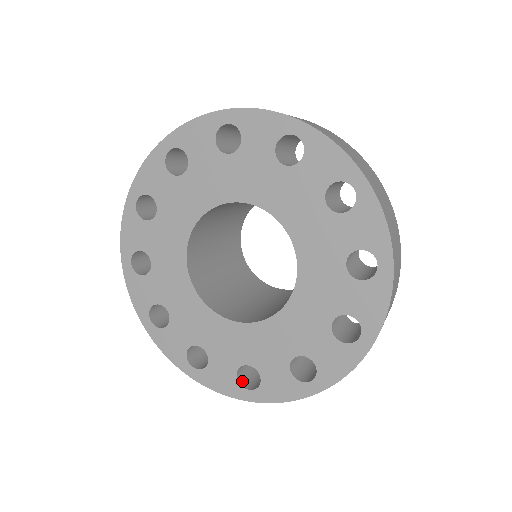
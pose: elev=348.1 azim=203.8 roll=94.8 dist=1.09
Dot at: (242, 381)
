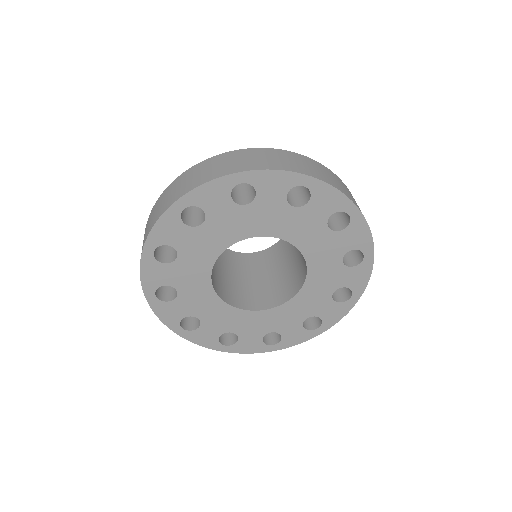
Dot at: (219, 338)
